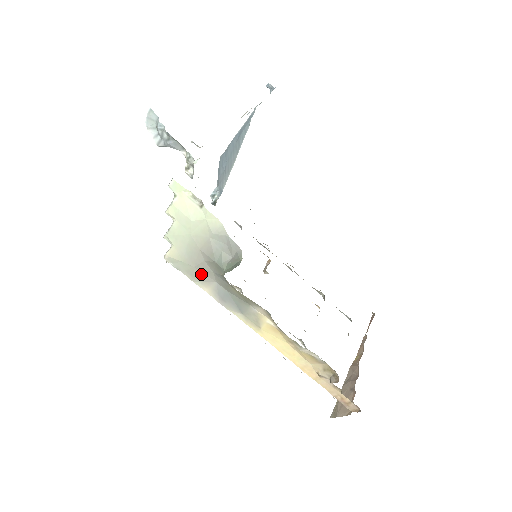
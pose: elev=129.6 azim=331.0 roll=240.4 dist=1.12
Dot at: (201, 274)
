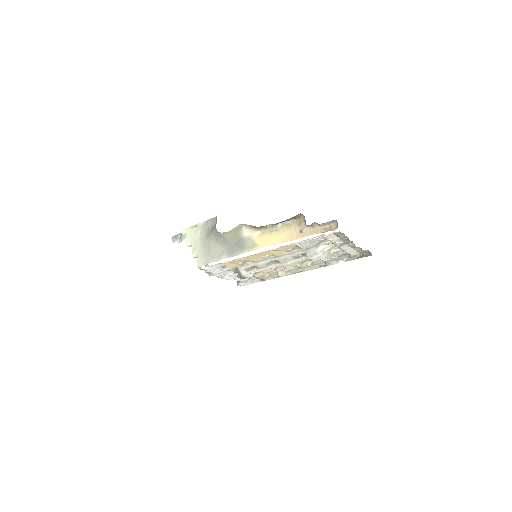
Dot at: (215, 252)
